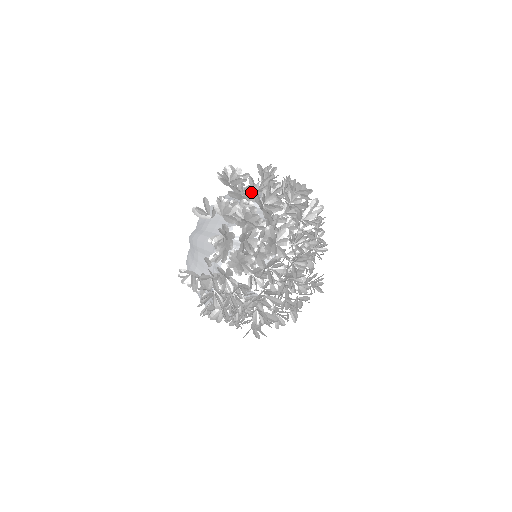
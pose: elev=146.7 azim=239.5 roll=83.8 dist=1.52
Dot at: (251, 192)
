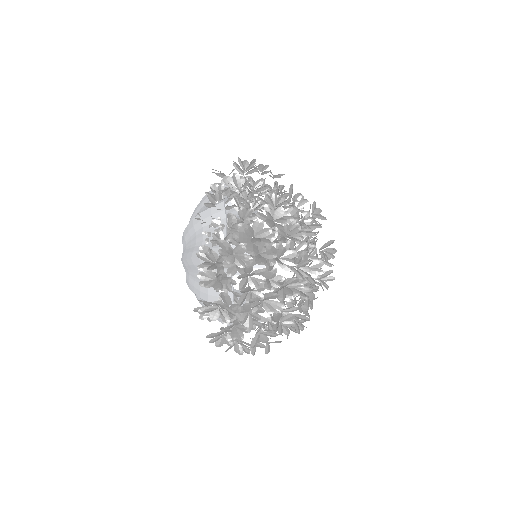
Dot at: occluded
